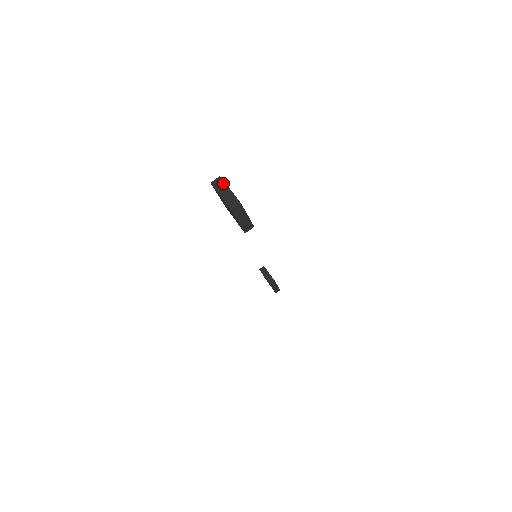
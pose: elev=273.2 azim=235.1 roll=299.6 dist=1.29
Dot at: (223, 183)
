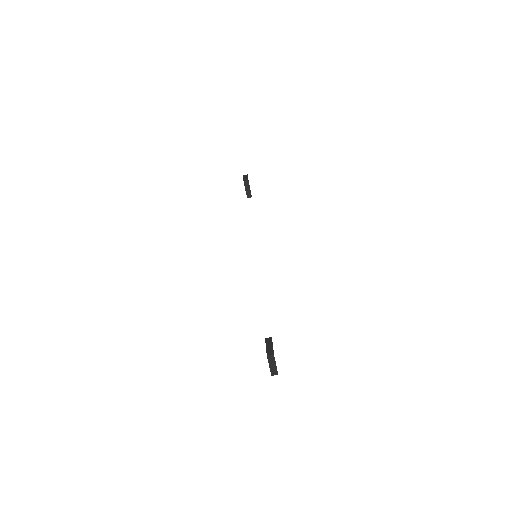
Dot at: (274, 359)
